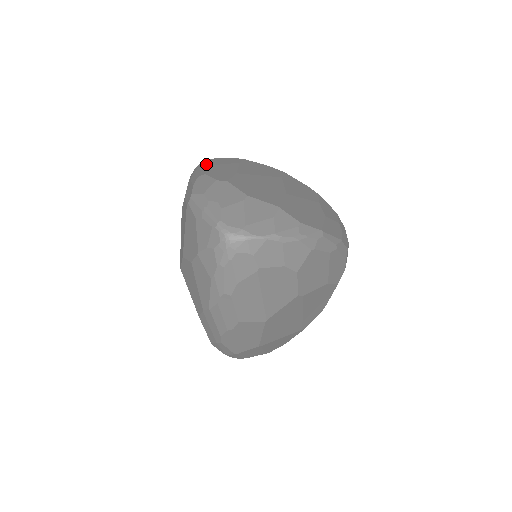
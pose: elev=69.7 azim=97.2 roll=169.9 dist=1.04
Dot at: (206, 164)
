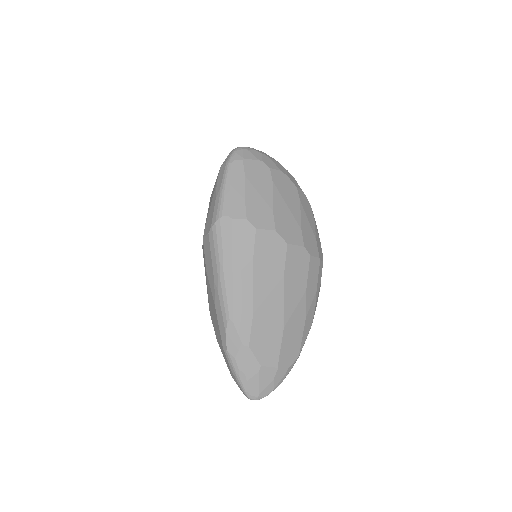
Dot at: (227, 261)
